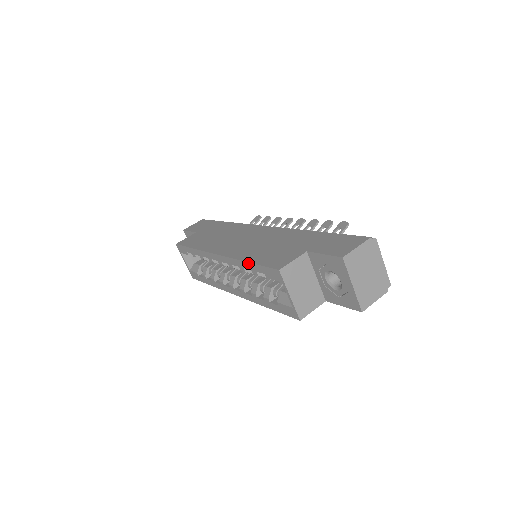
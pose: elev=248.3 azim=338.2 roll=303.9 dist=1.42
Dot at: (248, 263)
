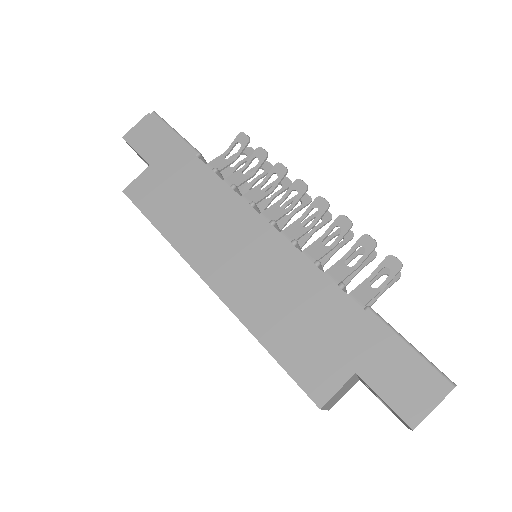
Dot at: occluded
